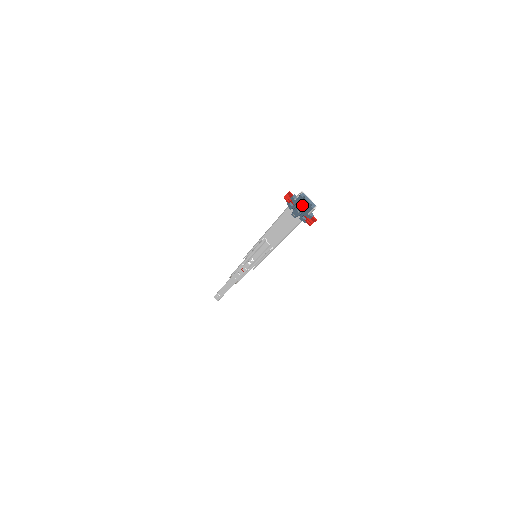
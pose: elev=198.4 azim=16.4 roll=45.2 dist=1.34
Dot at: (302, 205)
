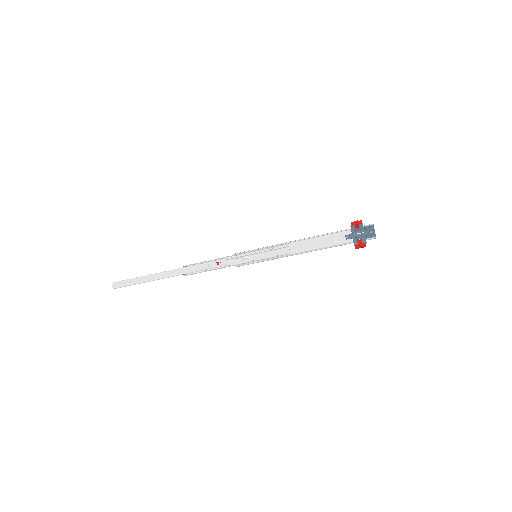
Dot at: (366, 232)
